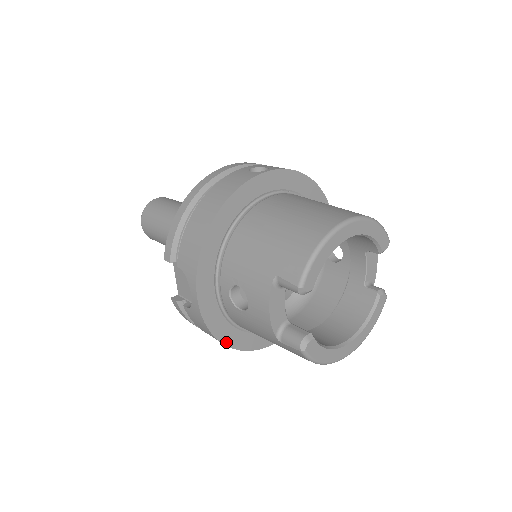
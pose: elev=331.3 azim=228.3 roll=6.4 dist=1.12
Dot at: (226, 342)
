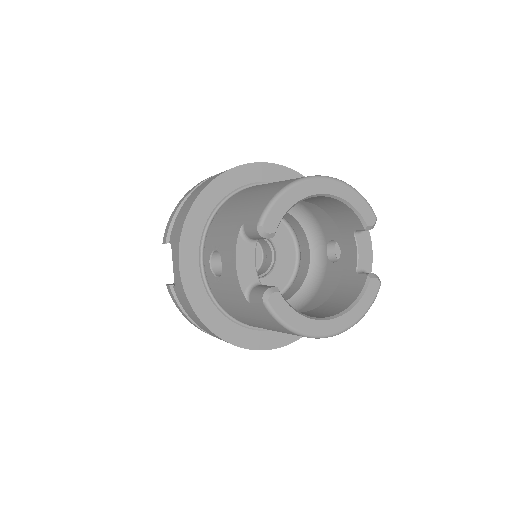
Dot at: (210, 326)
